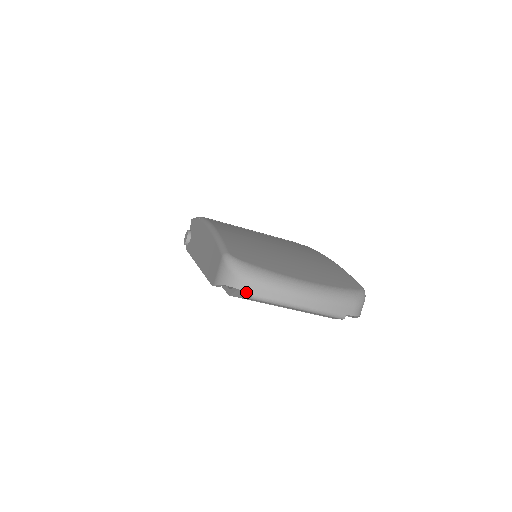
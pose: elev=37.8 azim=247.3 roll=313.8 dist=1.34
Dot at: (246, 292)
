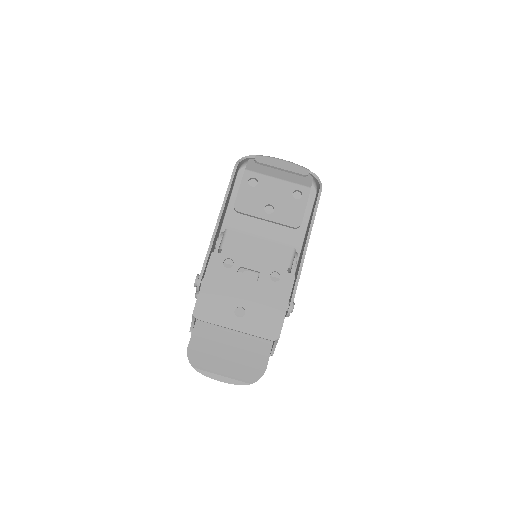
Dot at: (253, 163)
